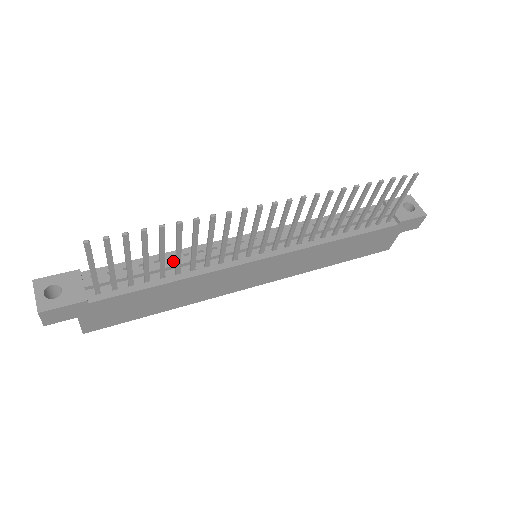
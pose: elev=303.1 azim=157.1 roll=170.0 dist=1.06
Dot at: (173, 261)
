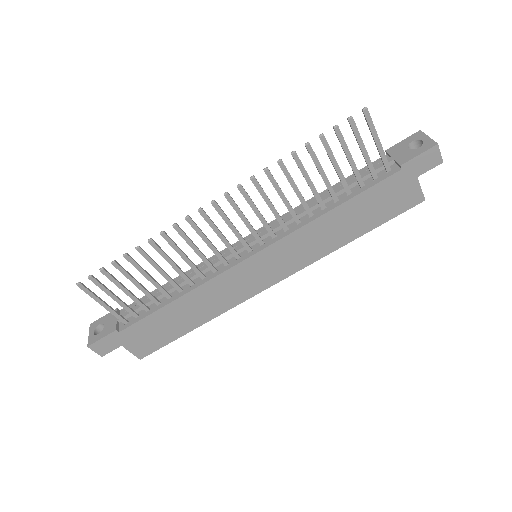
Dot at: (177, 282)
